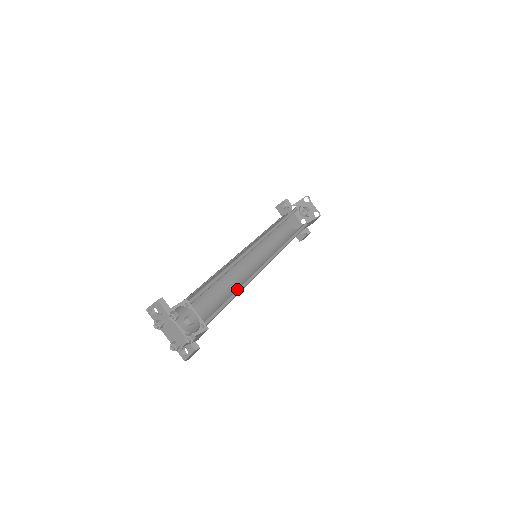
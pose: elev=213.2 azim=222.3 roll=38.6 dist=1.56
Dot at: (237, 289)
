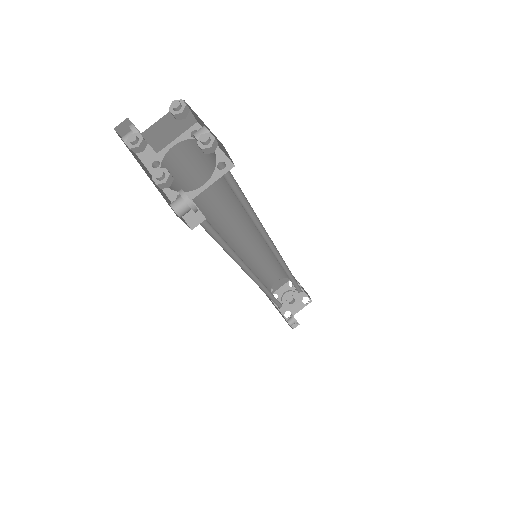
Dot at: (252, 220)
